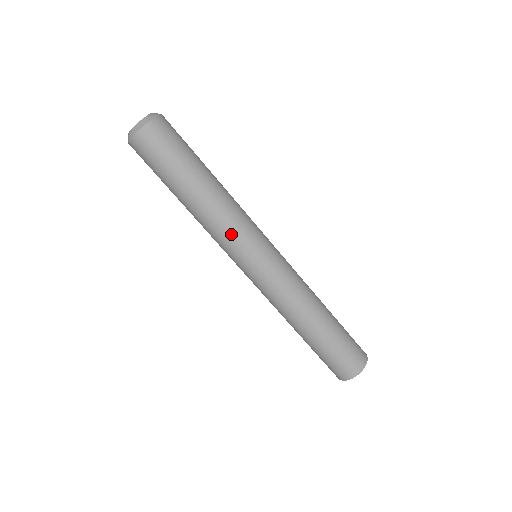
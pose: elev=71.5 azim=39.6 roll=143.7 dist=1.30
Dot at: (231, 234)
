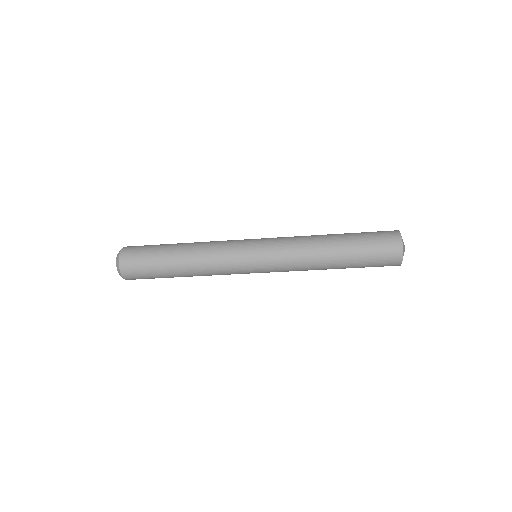
Dot at: (223, 262)
